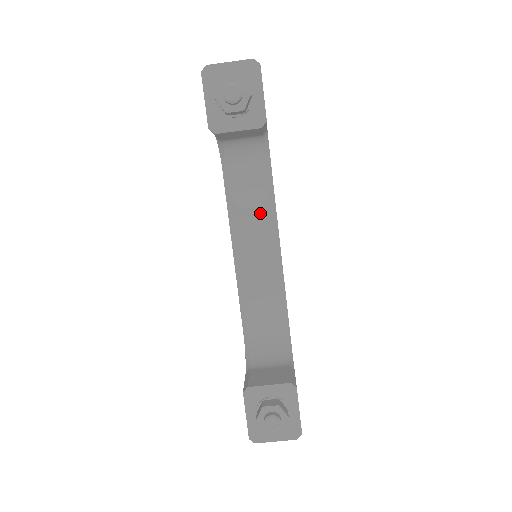
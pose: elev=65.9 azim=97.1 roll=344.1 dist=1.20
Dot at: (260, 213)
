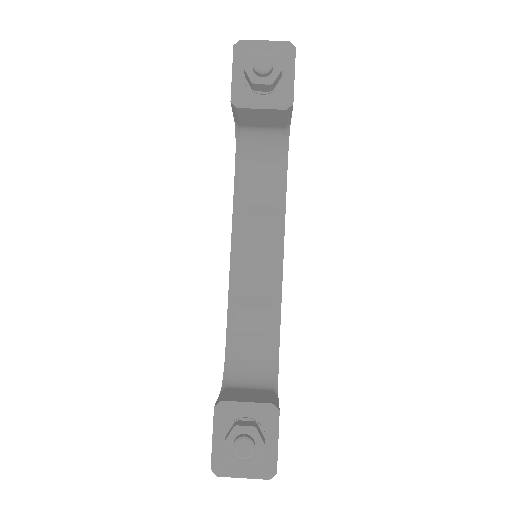
Dot at: (268, 214)
